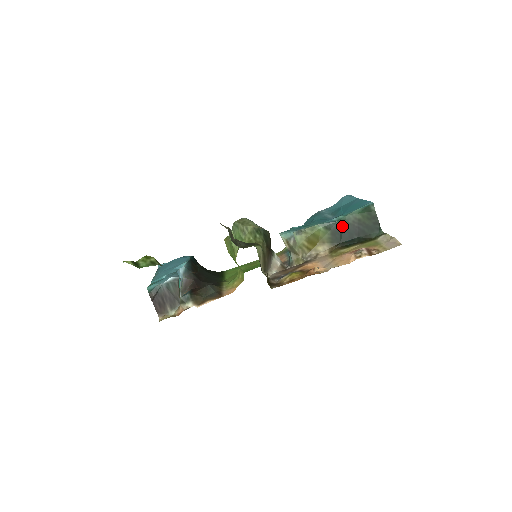
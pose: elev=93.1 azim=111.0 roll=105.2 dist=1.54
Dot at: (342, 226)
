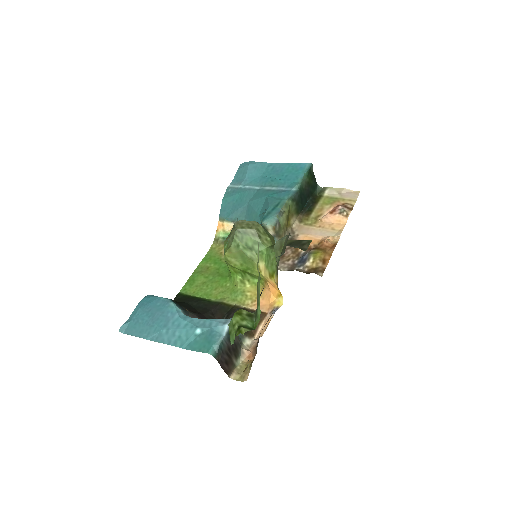
Dot at: (301, 194)
